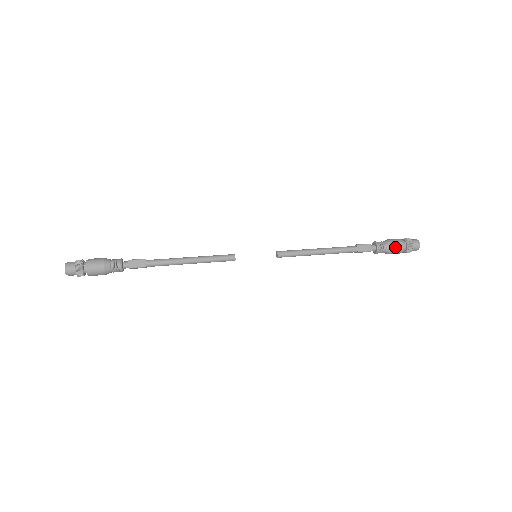
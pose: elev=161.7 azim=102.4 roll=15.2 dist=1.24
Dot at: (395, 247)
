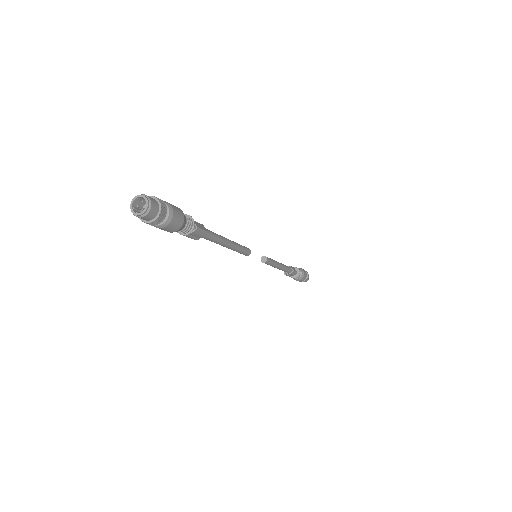
Dot at: (304, 272)
